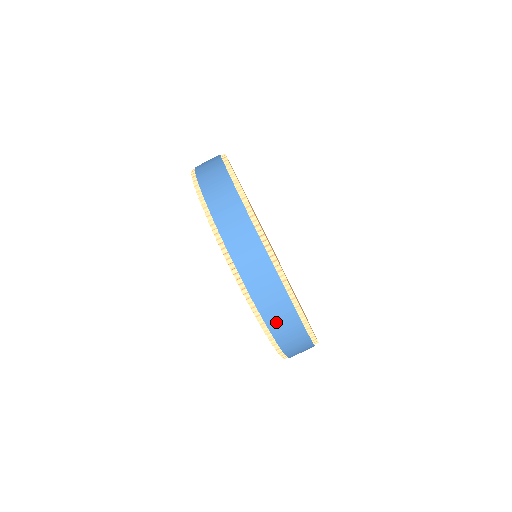
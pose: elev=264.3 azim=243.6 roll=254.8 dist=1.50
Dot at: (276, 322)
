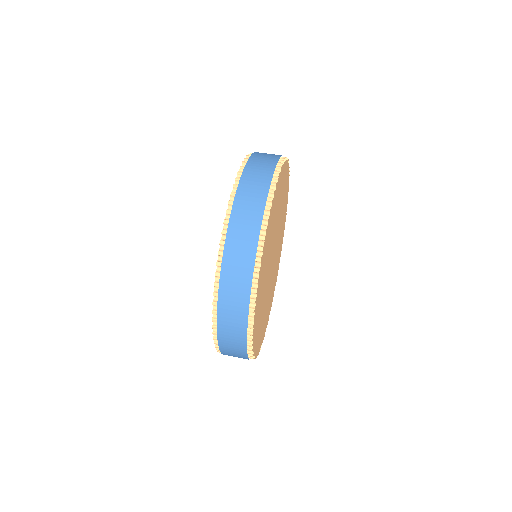
Dot at: (243, 204)
